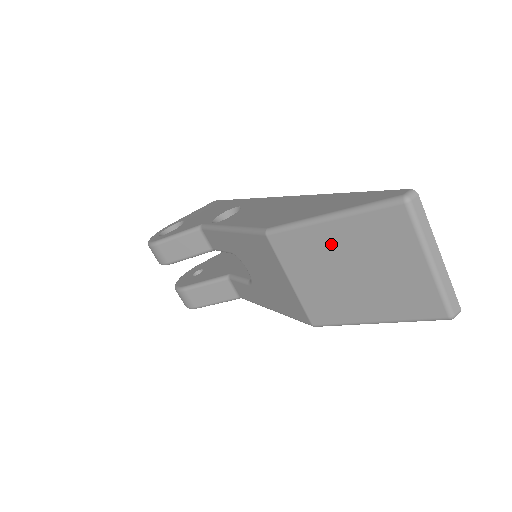
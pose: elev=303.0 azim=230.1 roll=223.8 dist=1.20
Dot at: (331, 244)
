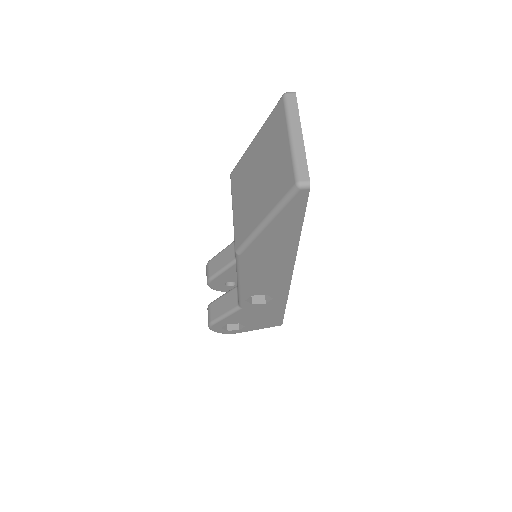
Dot at: (253, 158)
